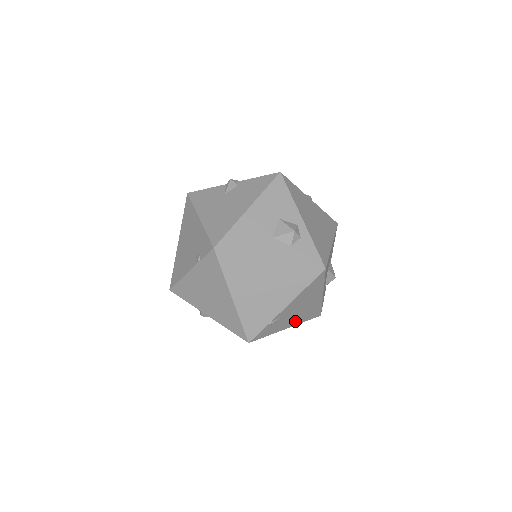
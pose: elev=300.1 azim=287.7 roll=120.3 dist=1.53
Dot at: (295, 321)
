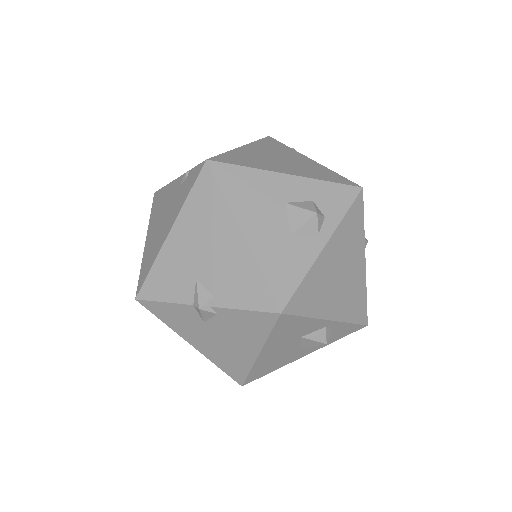
Dot at: occluded
